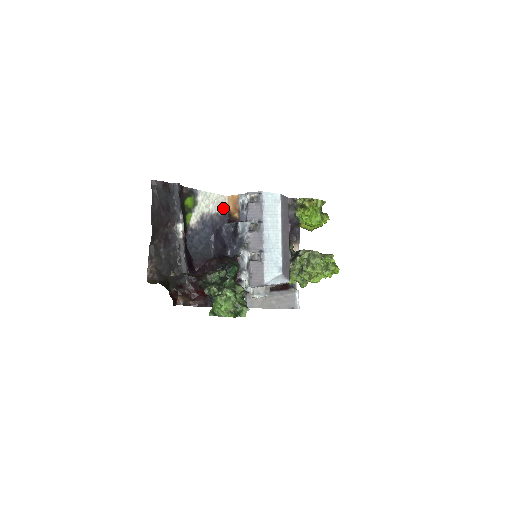
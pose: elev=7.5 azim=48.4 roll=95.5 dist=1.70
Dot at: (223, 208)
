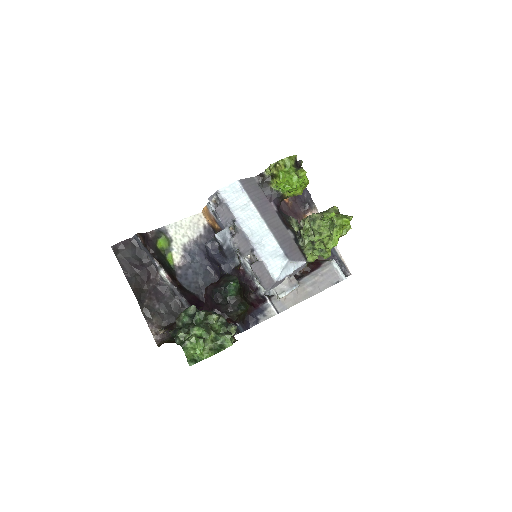
Dot at: (204, 226)
